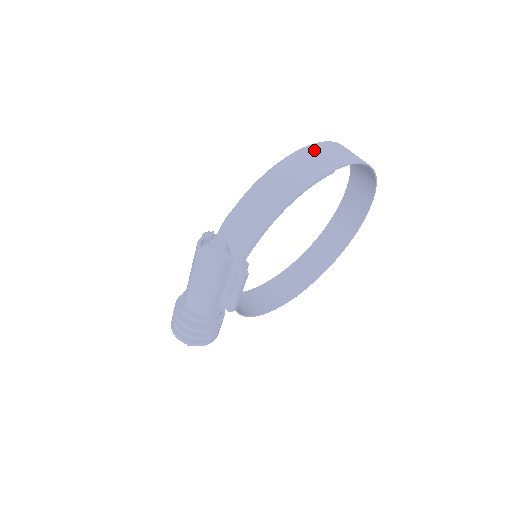
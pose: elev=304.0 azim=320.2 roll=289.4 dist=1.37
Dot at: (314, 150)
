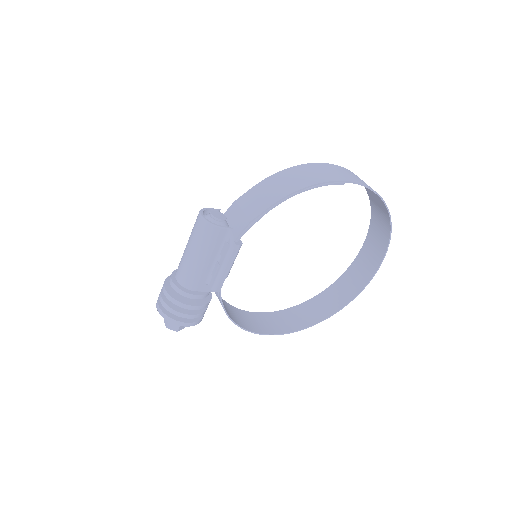
Dot at: (331, 167)
